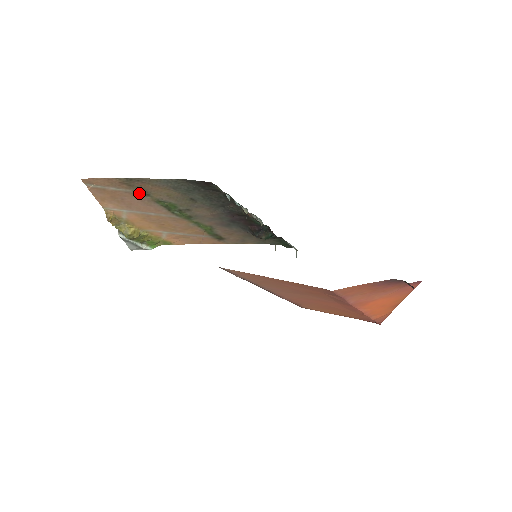
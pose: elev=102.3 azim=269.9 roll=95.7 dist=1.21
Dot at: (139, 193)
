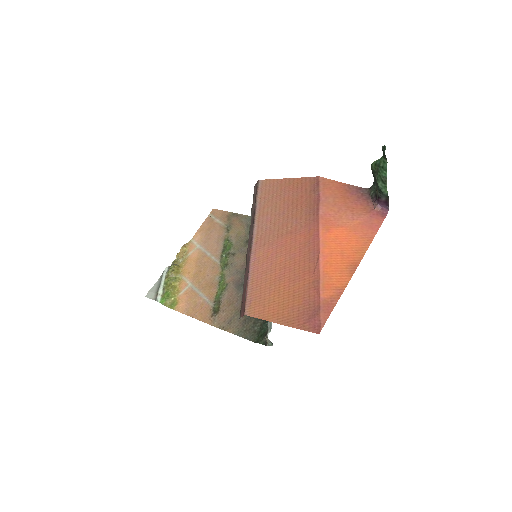
Dot at: (225, 228)
